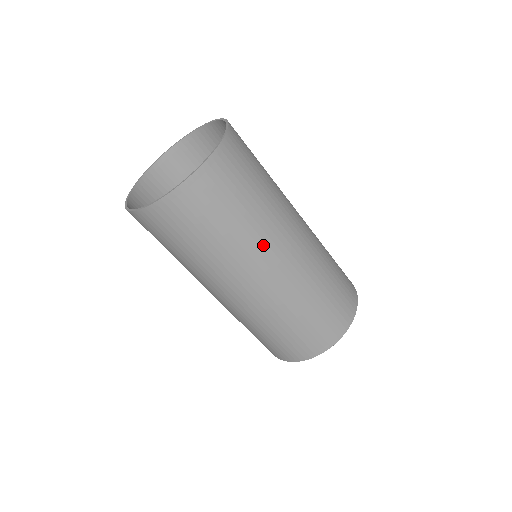
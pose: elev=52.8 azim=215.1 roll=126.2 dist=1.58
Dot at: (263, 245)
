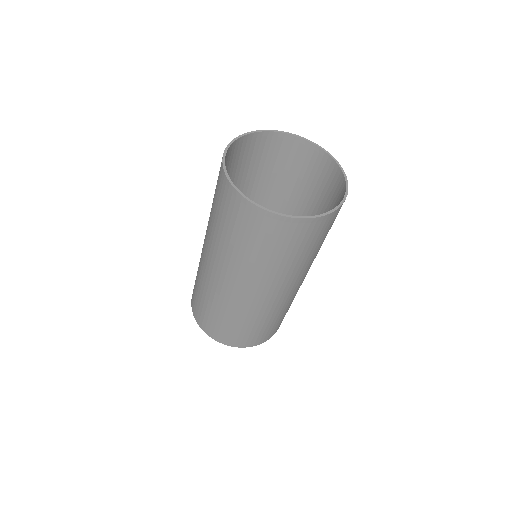
Dot at: occluded
